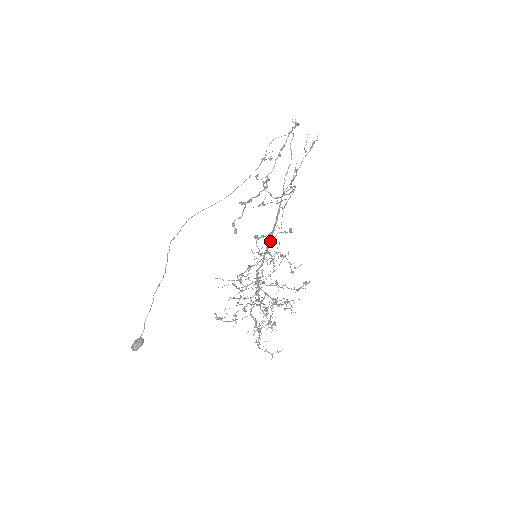
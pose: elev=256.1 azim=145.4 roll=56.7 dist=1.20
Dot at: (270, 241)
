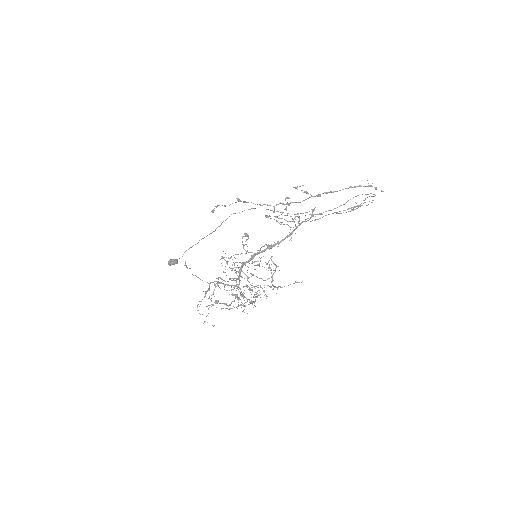
Dot at: occluded
